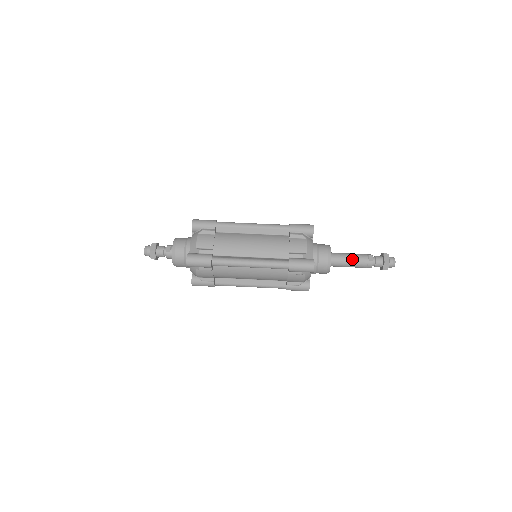
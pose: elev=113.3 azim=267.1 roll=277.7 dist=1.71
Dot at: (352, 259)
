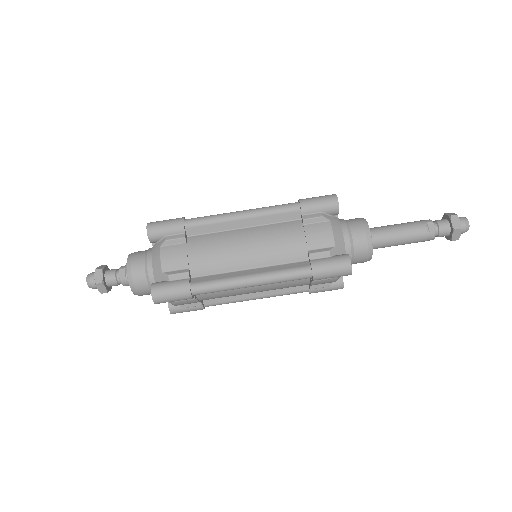
Dot at: (403, 235)
